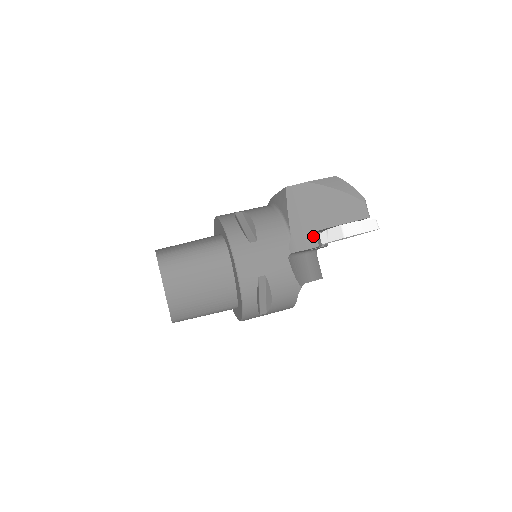
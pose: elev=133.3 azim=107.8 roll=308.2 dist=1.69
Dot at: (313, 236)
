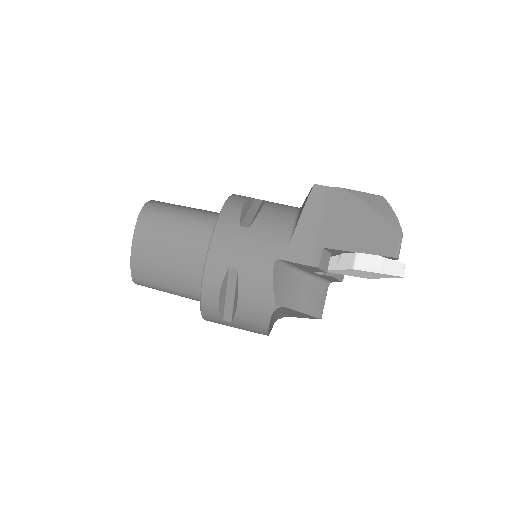
Dot at: (318, 252)
